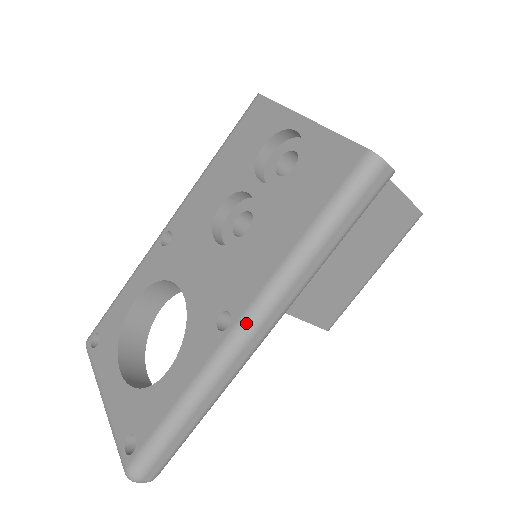
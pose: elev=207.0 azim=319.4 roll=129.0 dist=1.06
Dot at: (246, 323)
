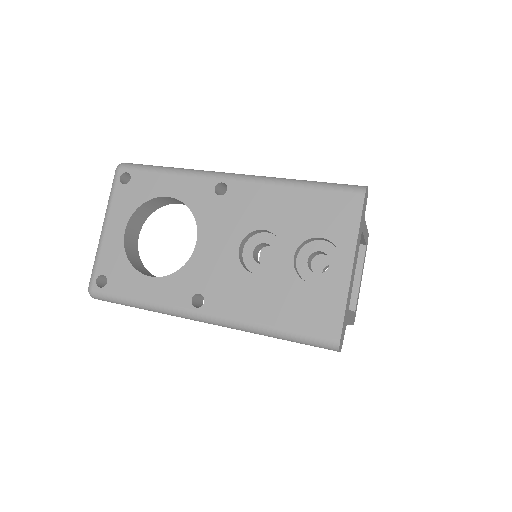
Dot at: (206, 318)
